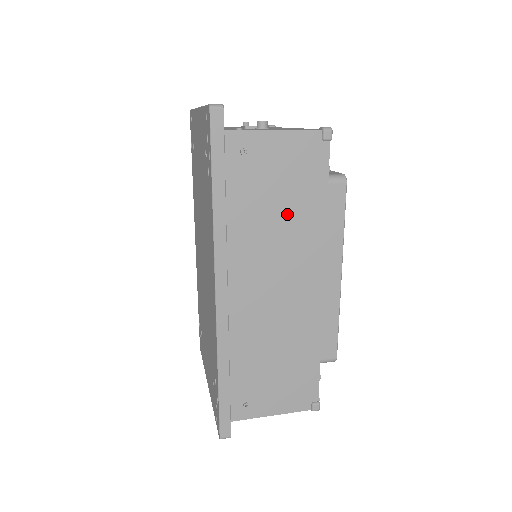
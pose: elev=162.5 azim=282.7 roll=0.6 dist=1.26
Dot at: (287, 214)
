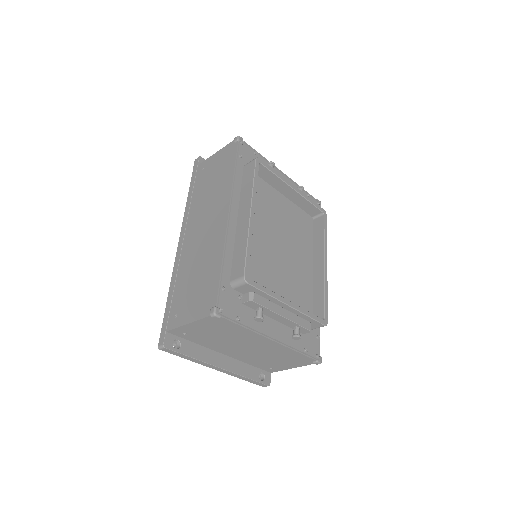
Dot at: (216, 186)
